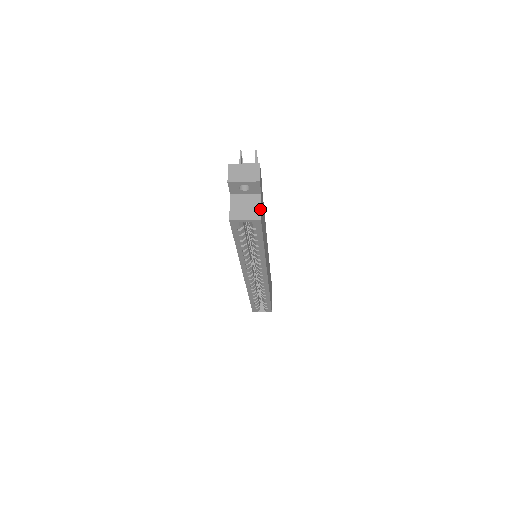
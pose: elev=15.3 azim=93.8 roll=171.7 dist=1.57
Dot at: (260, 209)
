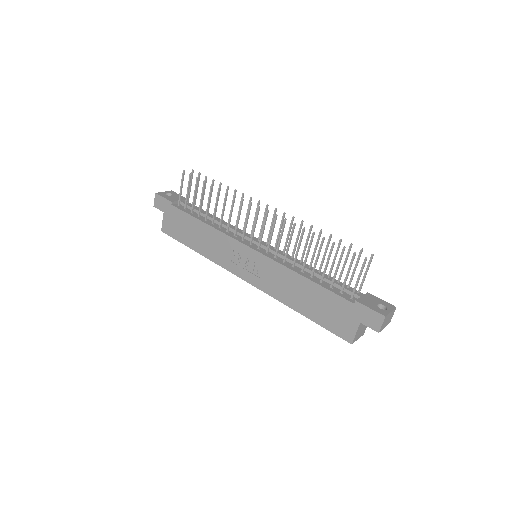
Dot at: occluded
